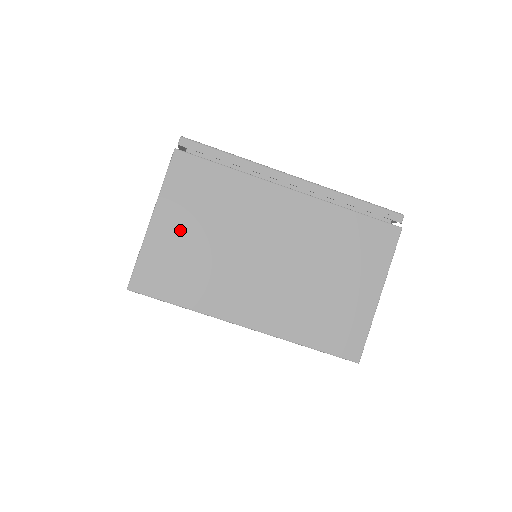
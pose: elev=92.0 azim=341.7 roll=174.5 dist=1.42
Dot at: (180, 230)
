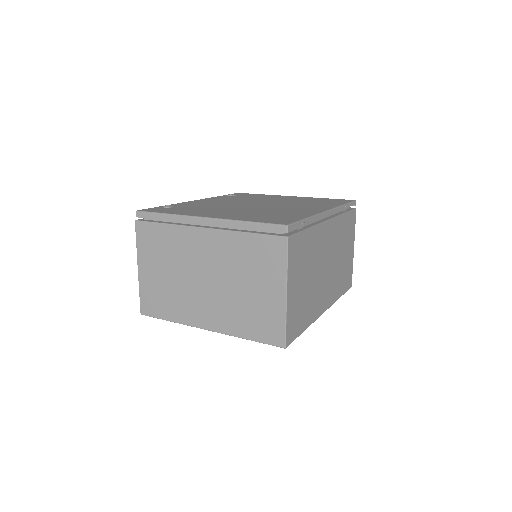
Dot at: (153, 272)
